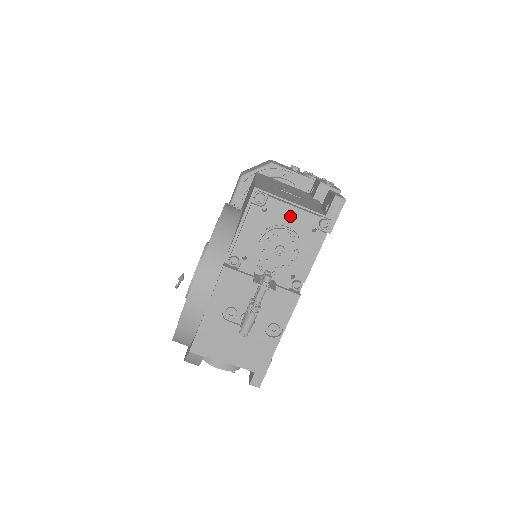
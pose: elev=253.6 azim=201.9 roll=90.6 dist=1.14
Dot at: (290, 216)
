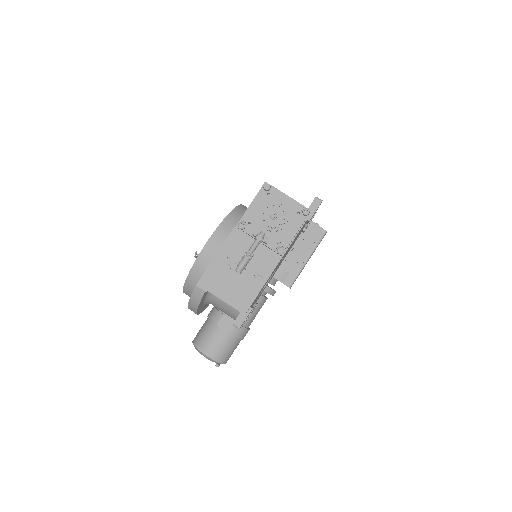
Dot at: (284, 201)
